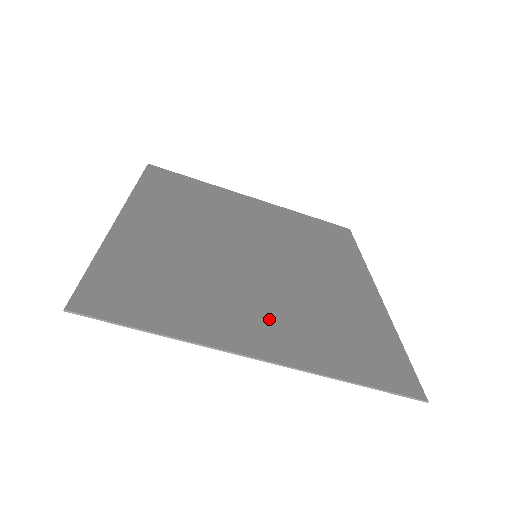
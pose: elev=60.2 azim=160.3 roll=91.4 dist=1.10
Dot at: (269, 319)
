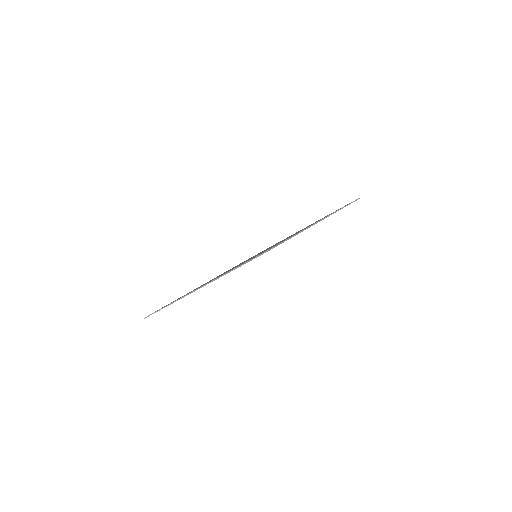
Dot at: occluded
